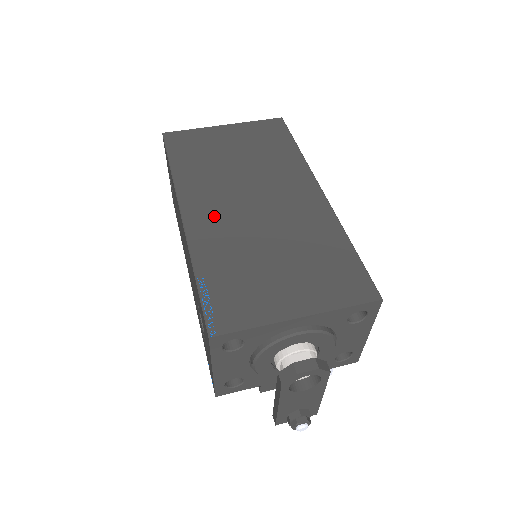
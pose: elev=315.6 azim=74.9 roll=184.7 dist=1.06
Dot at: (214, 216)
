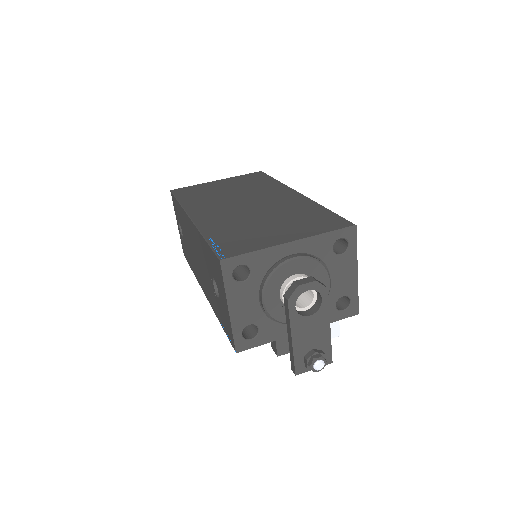
Dot at: (216, 214)
